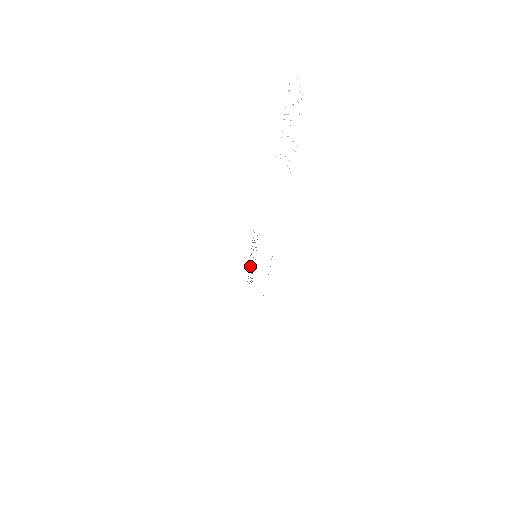
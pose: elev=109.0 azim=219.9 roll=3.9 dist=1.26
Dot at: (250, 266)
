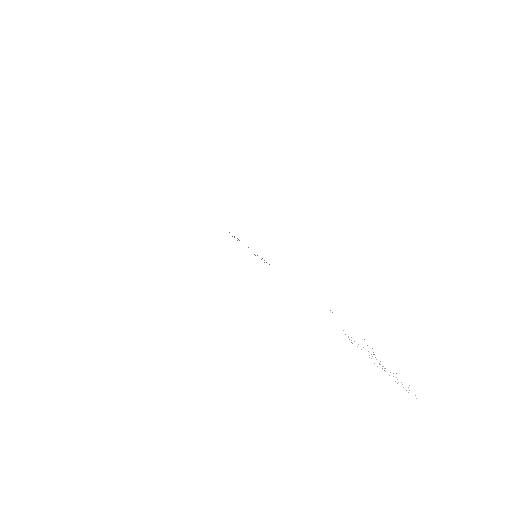
Dot at: occluded
